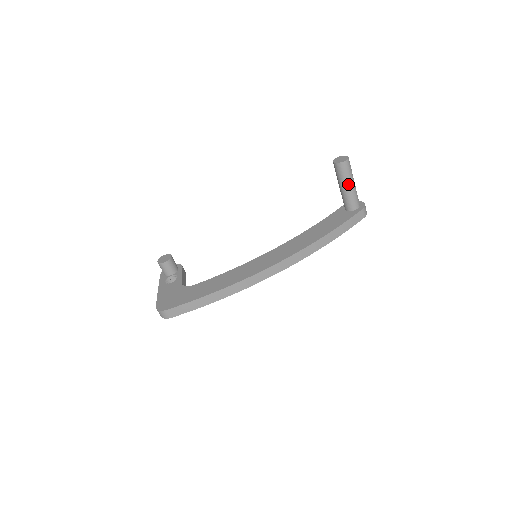
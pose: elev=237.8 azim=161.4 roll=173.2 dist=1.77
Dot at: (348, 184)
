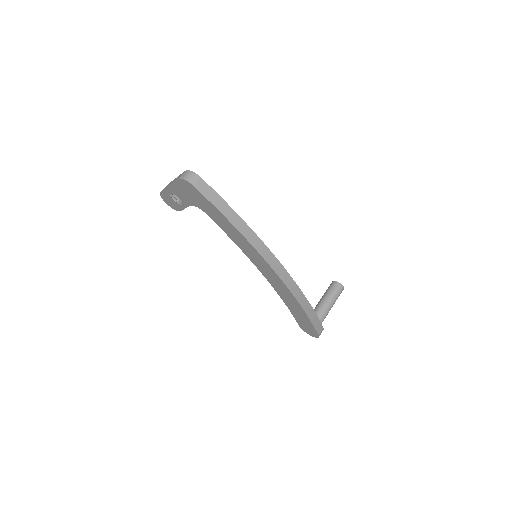
Dot at: (331, 301)
